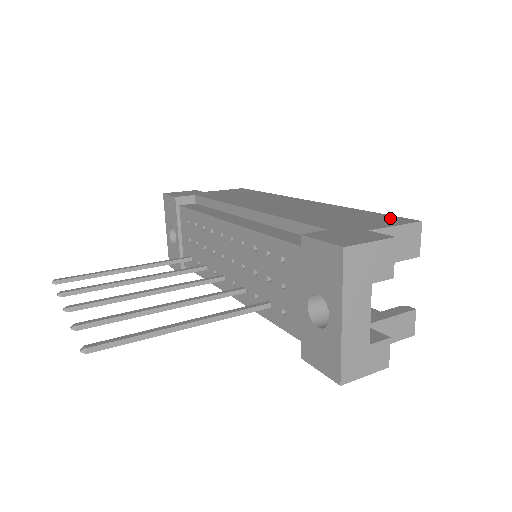
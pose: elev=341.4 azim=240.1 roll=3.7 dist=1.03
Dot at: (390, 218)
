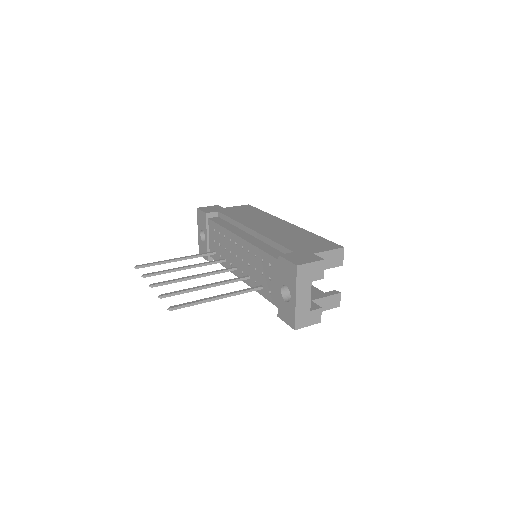
Dot at: (329, 244)
